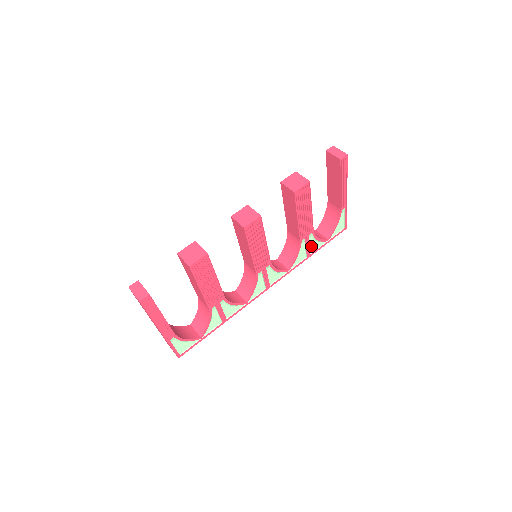
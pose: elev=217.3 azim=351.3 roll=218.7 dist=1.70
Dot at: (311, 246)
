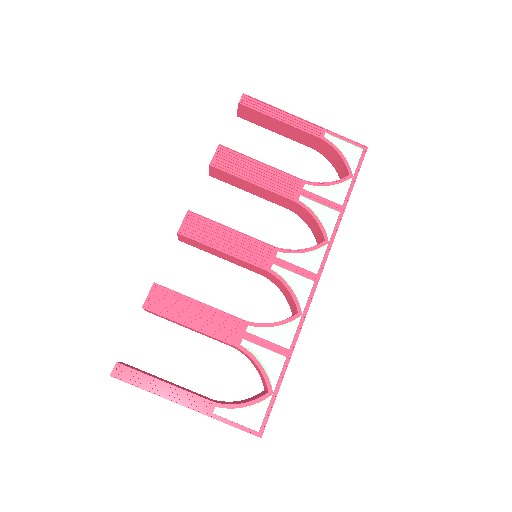
Dot at: (330, 198)
